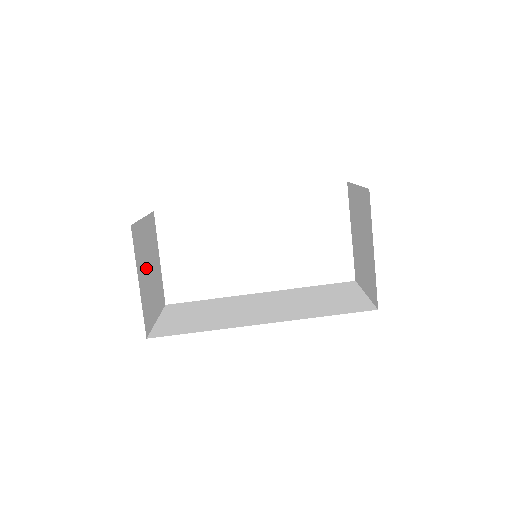
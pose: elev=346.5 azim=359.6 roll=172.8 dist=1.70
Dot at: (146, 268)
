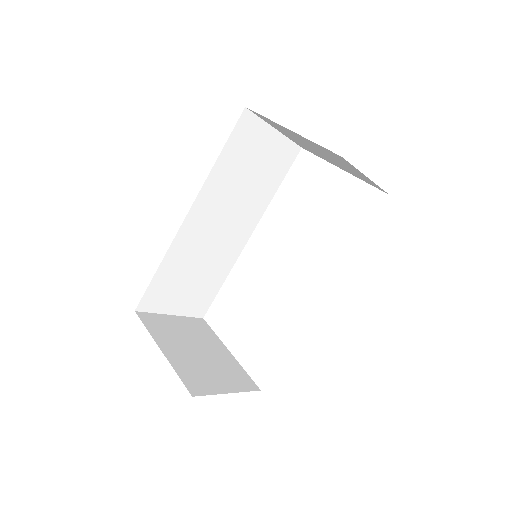
Dot at: (185, 347)
